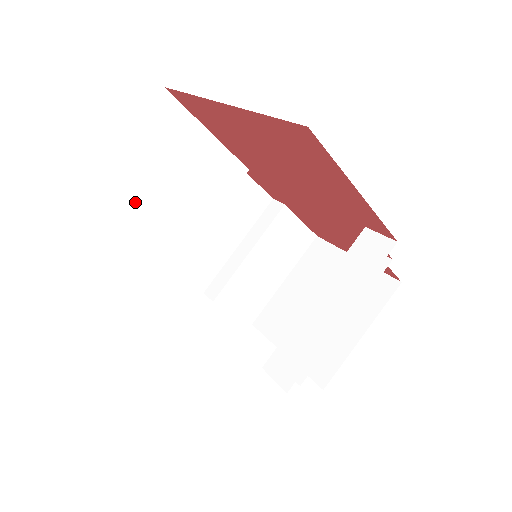
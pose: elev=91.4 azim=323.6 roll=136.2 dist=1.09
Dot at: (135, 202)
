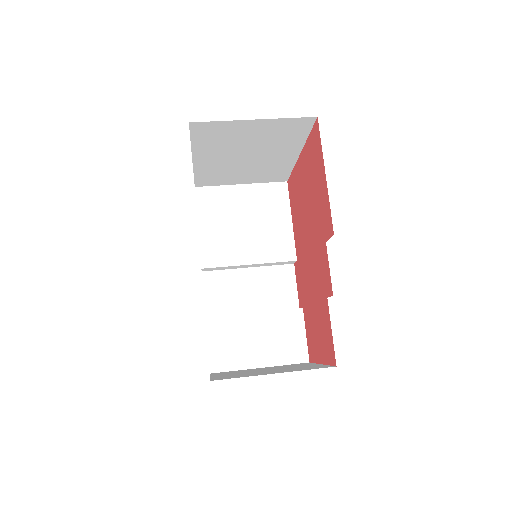
Dot at: (227, 212)
